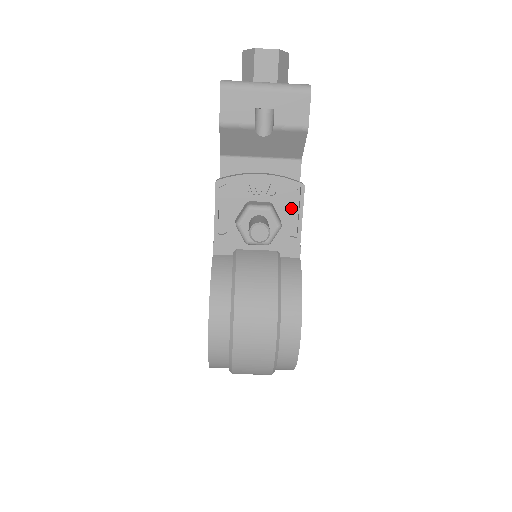
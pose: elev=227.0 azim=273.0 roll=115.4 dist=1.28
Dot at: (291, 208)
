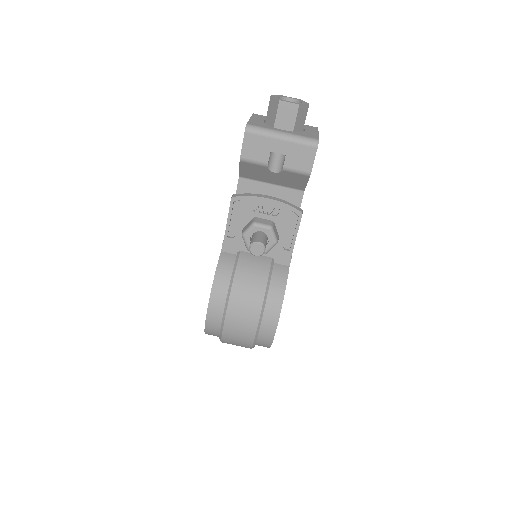
Dot at: (289, 227)
